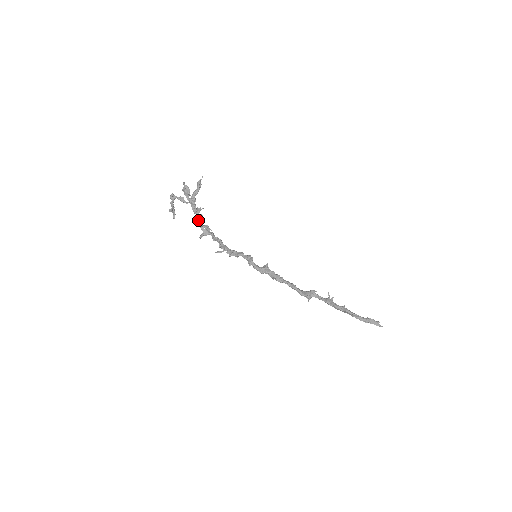
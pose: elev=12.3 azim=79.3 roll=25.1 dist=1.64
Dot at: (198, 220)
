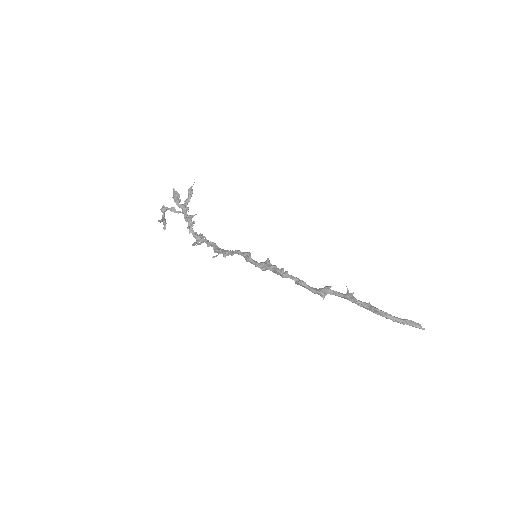
Dot at: (190, 228)
